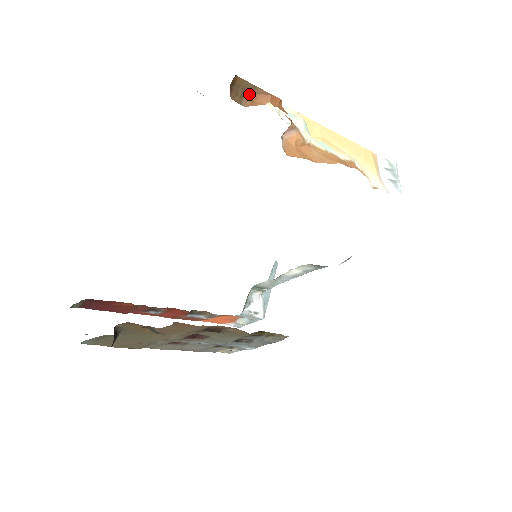
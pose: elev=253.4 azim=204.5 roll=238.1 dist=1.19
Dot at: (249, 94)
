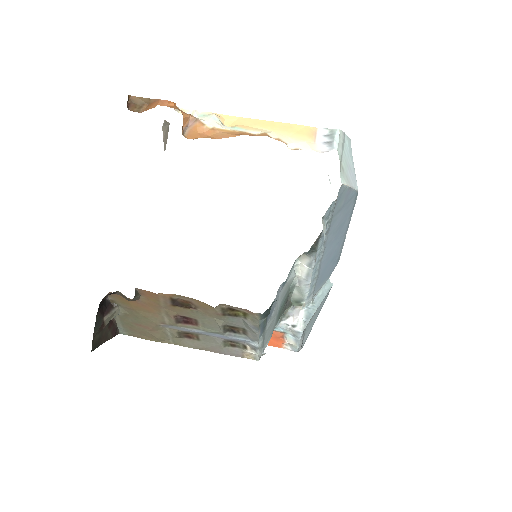
Dot at: (147, 105)
